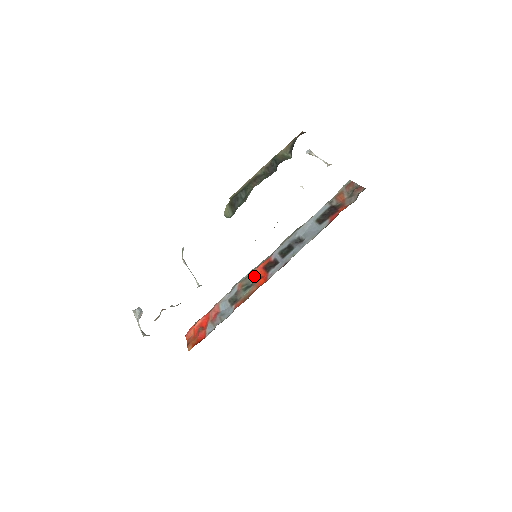
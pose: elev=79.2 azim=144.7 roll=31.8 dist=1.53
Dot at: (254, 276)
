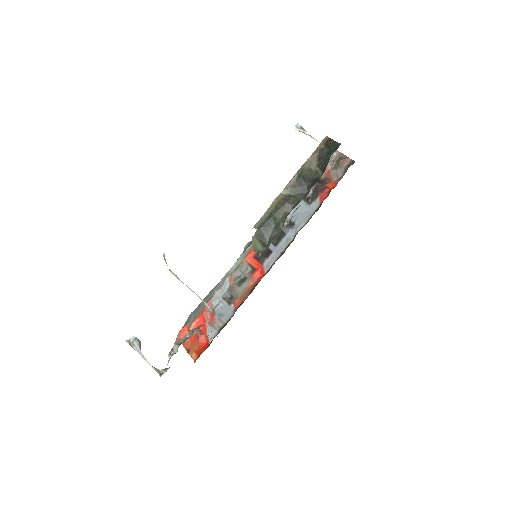
Dot at: (245, 267)
